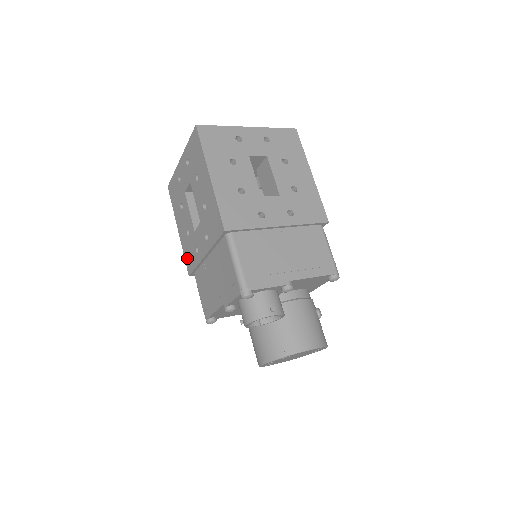
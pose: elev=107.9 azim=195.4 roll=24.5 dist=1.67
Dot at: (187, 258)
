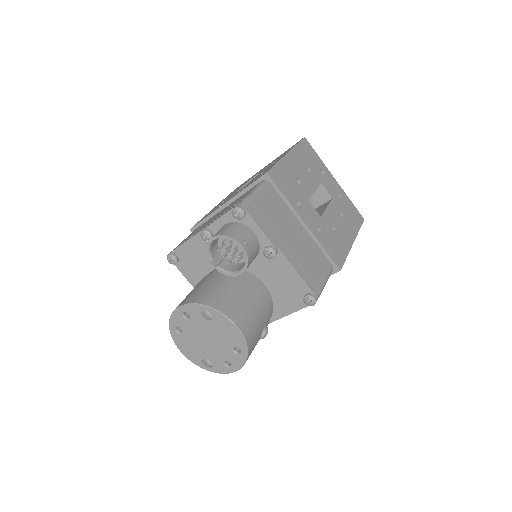
Dot at: occluded
